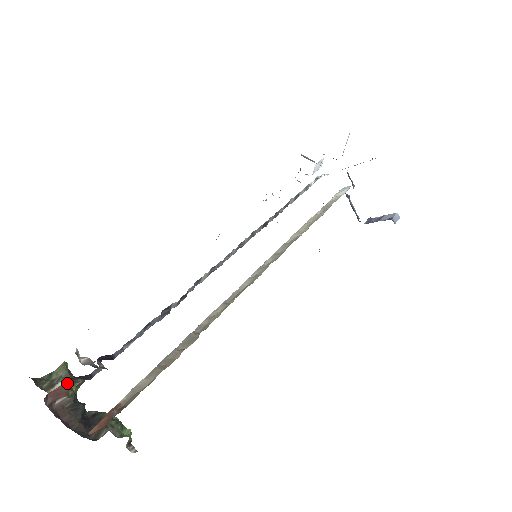
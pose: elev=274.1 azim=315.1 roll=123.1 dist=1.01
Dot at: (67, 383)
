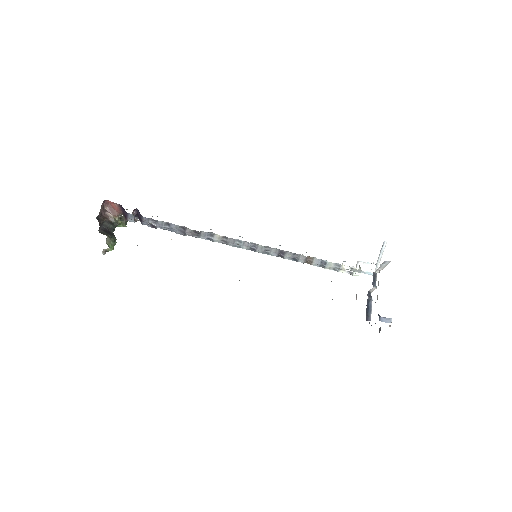
Dot at: (118, 208)
